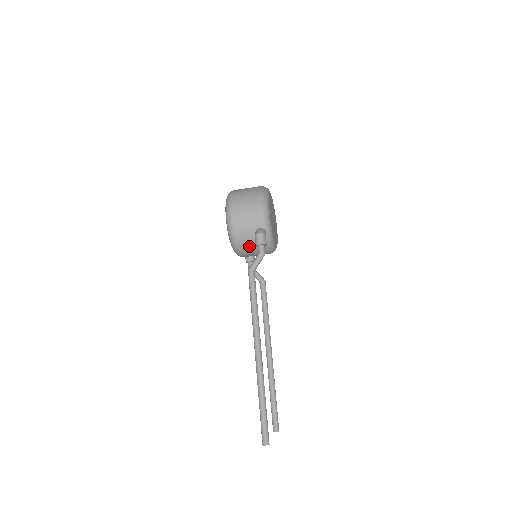
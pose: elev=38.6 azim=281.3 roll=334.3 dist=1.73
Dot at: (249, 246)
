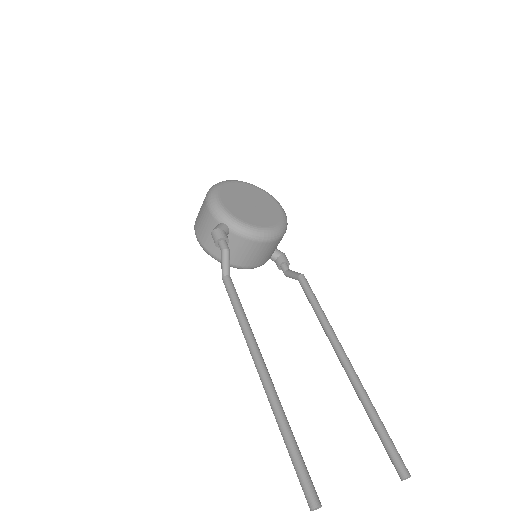
Dot at: (231, 252)
